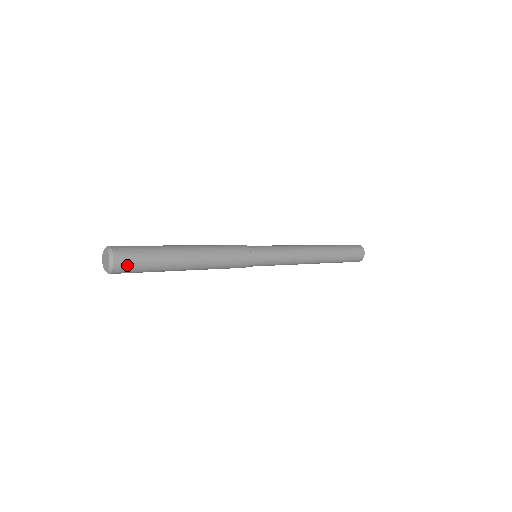
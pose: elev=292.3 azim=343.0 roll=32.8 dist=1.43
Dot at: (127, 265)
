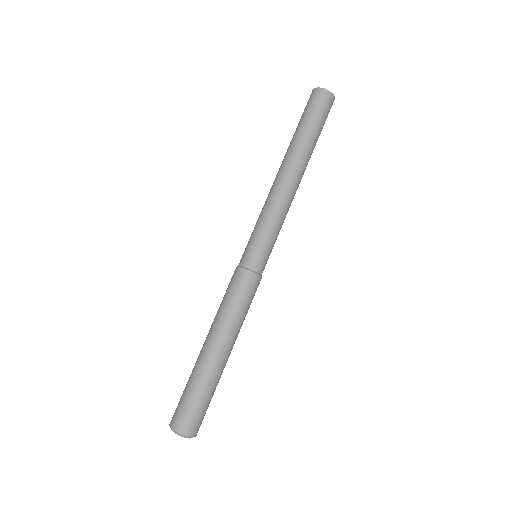
Dot at: (196, 422)
